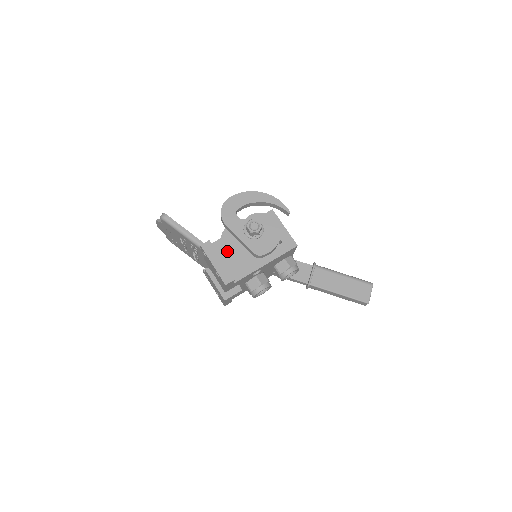
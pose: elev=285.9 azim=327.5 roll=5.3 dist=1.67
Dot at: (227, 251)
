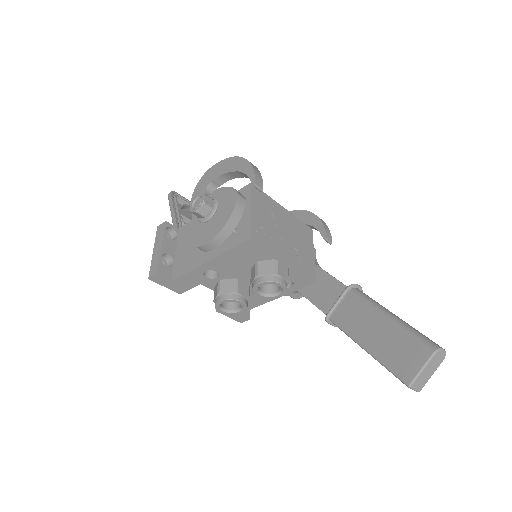
Dot at: (186, 238)
